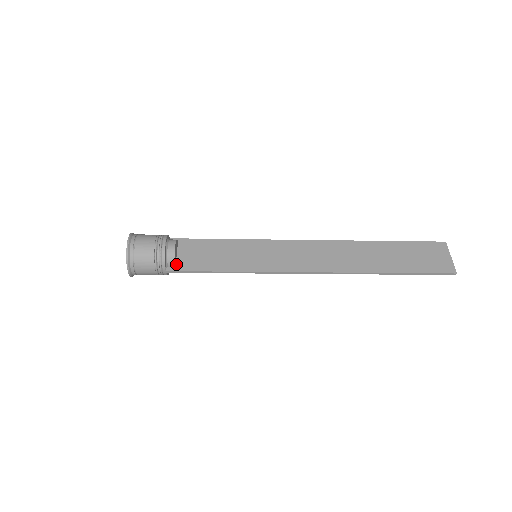
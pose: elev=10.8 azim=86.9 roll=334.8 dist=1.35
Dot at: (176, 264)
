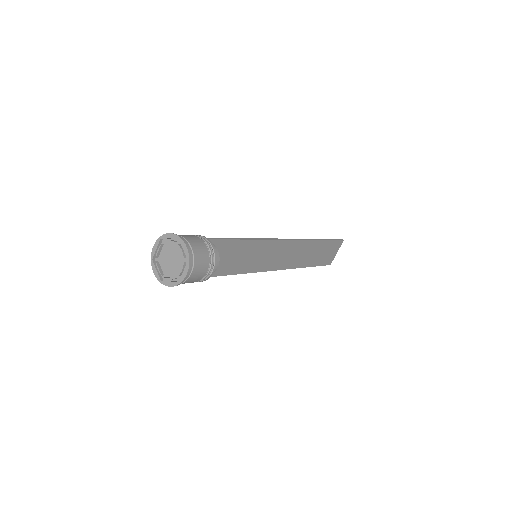
Dot at: occluded
